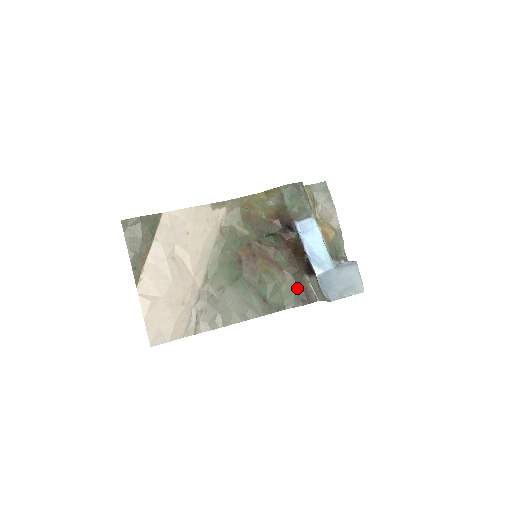
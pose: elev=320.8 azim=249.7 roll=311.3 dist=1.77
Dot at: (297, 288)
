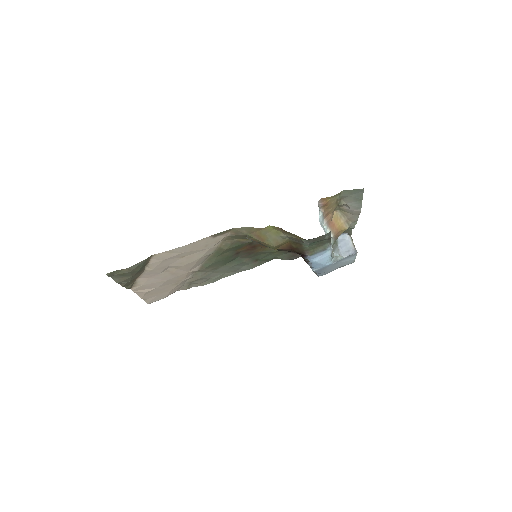
Dot at: occluded
